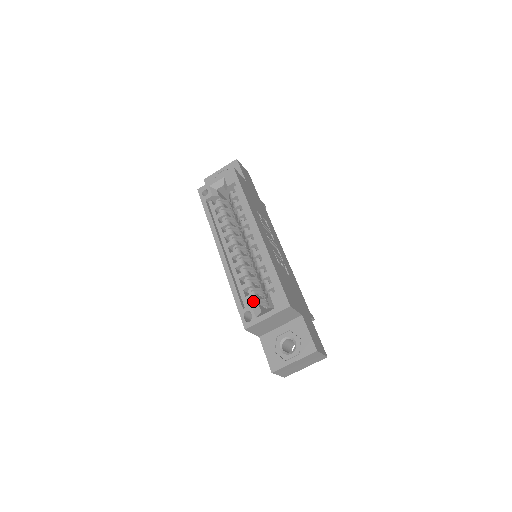
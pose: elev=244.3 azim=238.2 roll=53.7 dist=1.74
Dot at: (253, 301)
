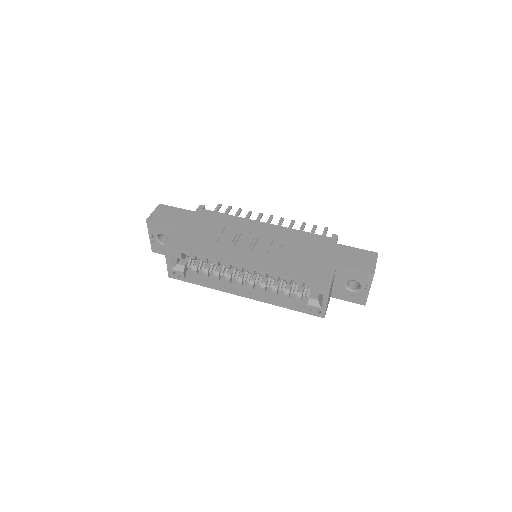
Dot at: occluded
